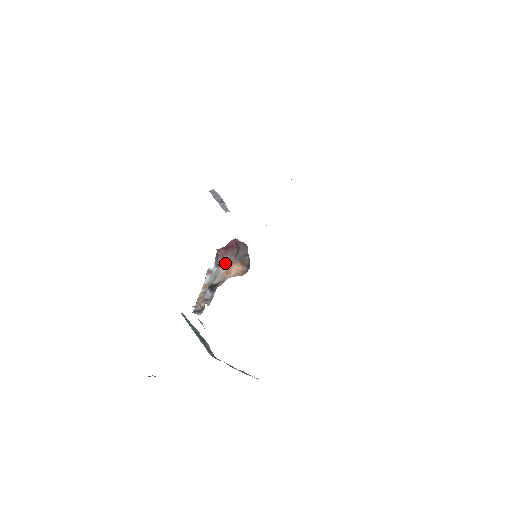
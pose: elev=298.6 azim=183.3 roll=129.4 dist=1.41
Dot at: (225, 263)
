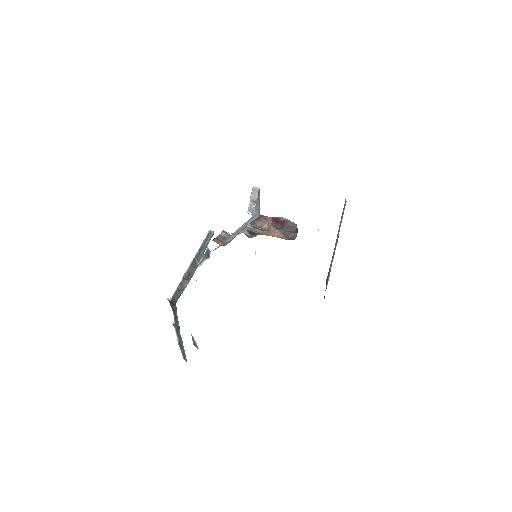
Dot at: (261, 229)
